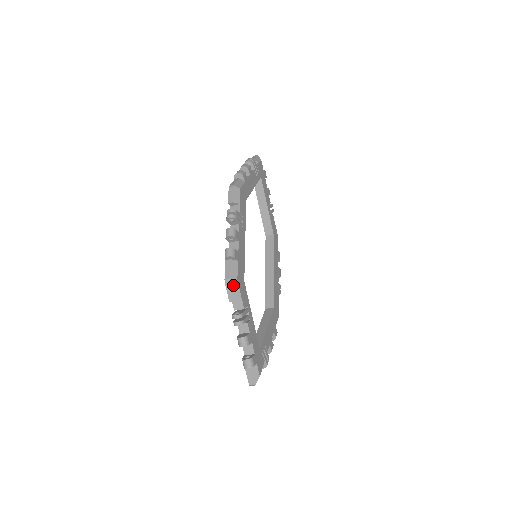
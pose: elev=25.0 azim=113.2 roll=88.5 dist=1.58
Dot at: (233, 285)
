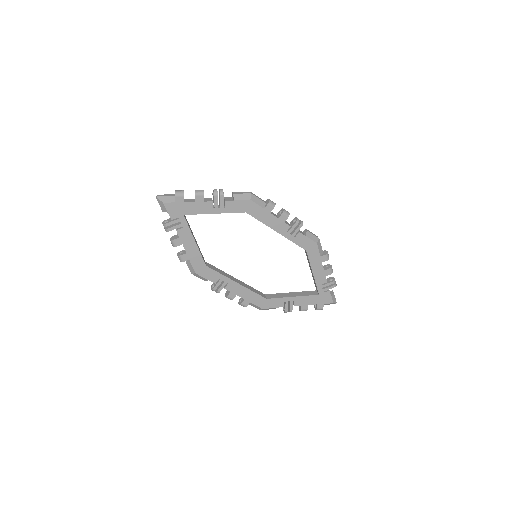
Dot at: (264, 309)
